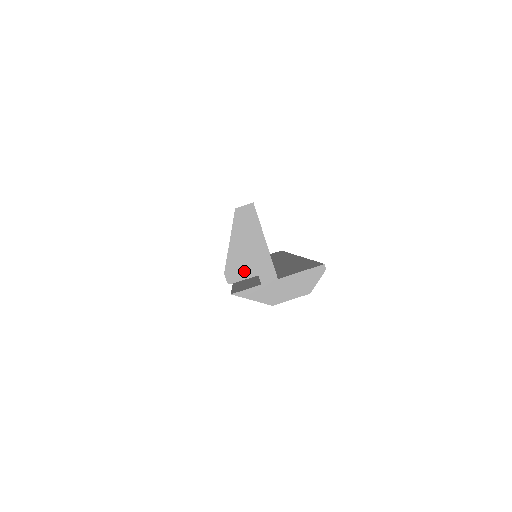
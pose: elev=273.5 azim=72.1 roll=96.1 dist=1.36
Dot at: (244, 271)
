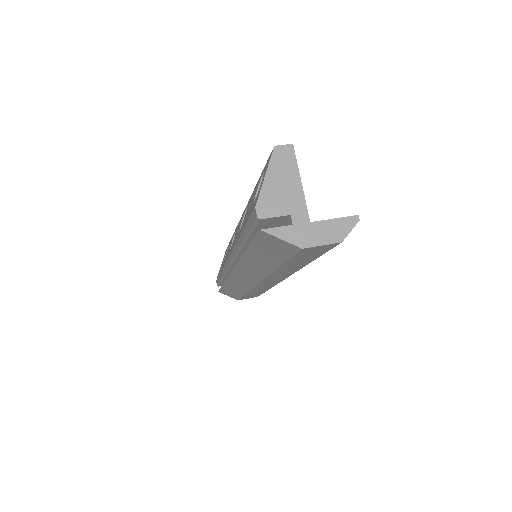
Dot at: (276, 208)
